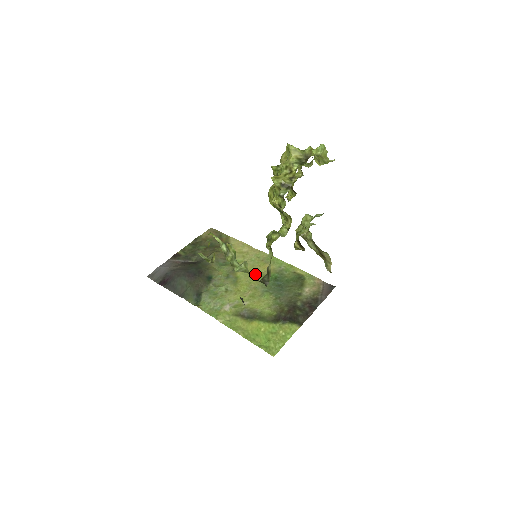
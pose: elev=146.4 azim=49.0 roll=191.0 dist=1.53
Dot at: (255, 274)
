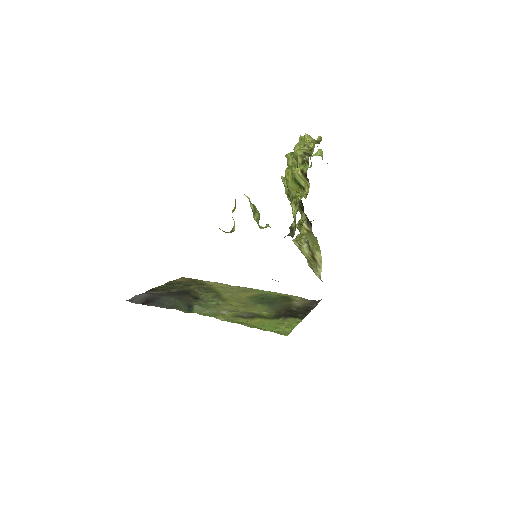
Dot at: (241, 296)
